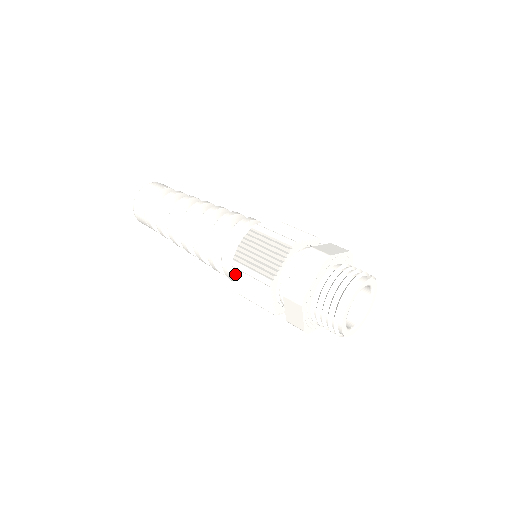
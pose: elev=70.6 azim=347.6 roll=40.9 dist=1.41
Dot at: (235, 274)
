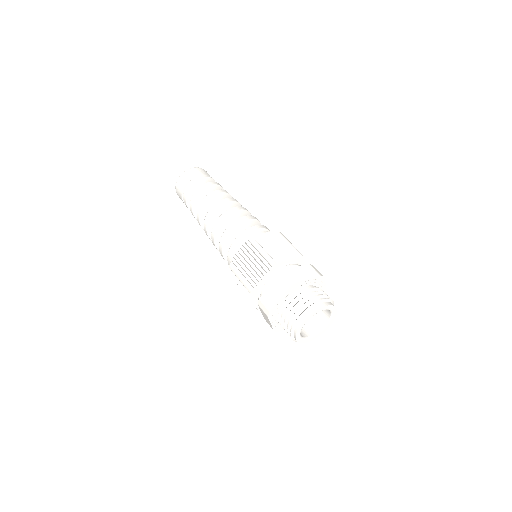
Dot at: (245, 247)
